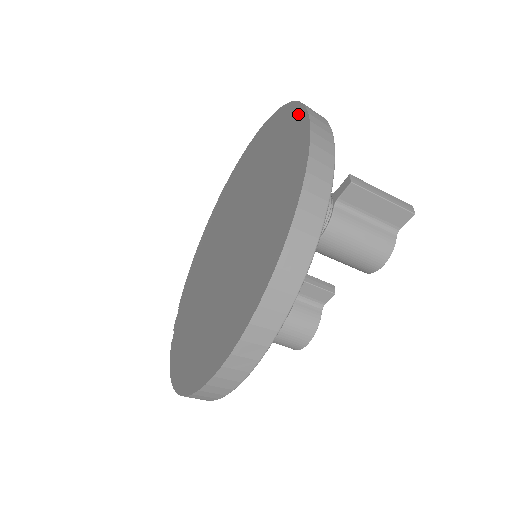
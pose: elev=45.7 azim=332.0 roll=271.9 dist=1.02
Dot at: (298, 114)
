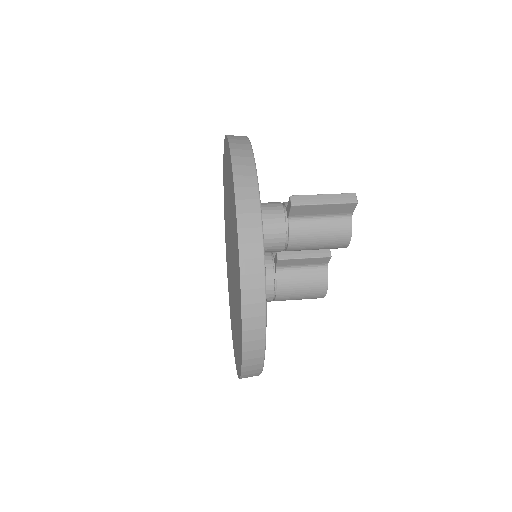
Dot at: (230, 166)
